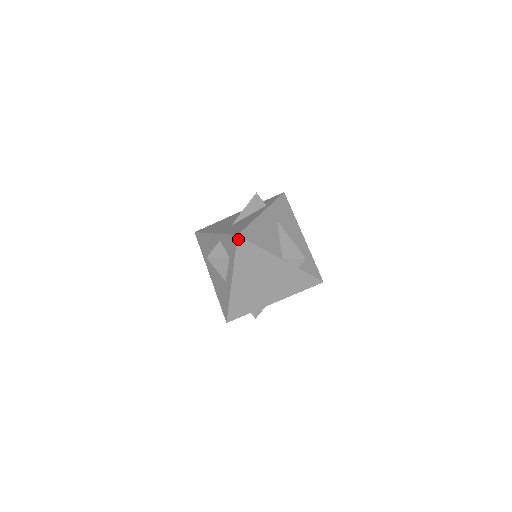
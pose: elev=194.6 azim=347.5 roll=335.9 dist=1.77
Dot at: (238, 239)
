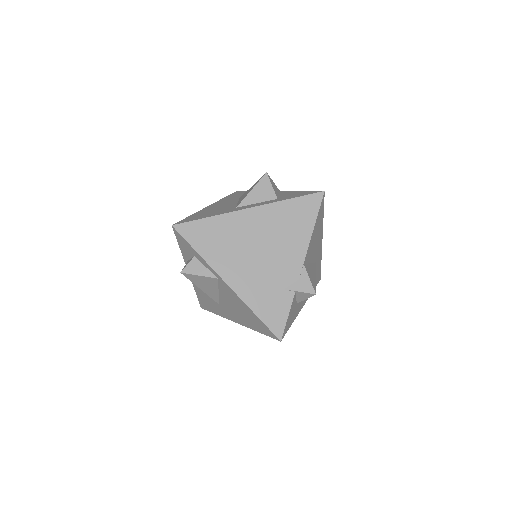
Dot at: (319, 194)
